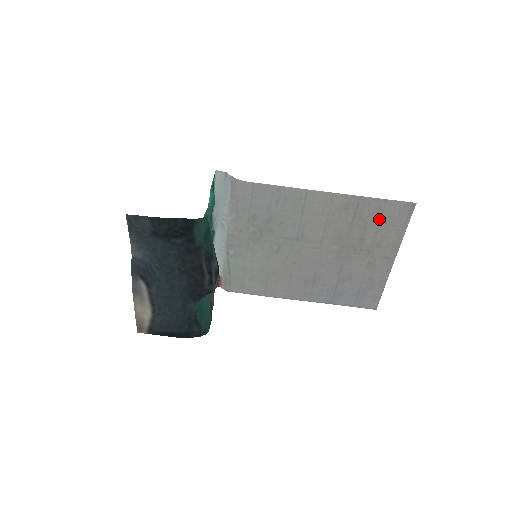
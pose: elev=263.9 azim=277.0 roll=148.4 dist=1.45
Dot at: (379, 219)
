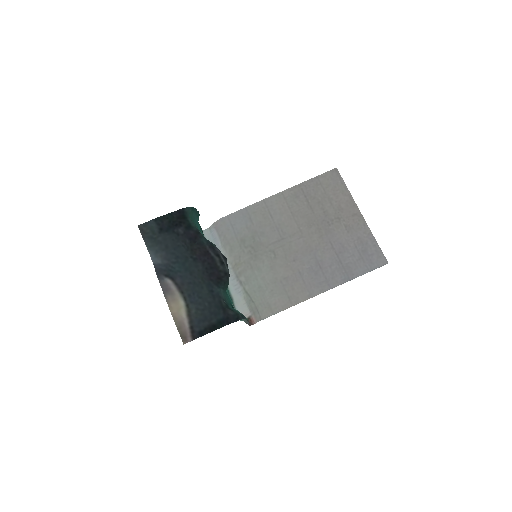
Dot at: (324, 192)
